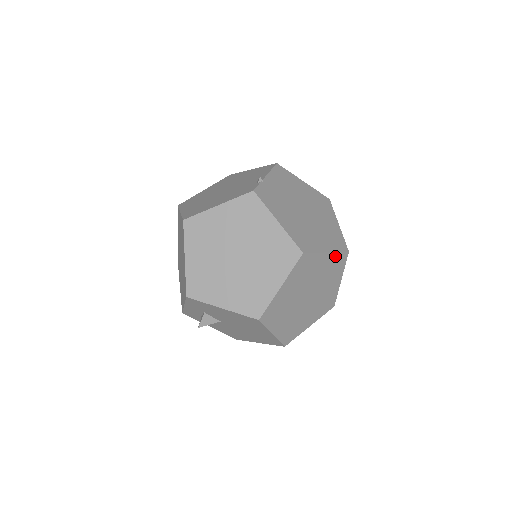
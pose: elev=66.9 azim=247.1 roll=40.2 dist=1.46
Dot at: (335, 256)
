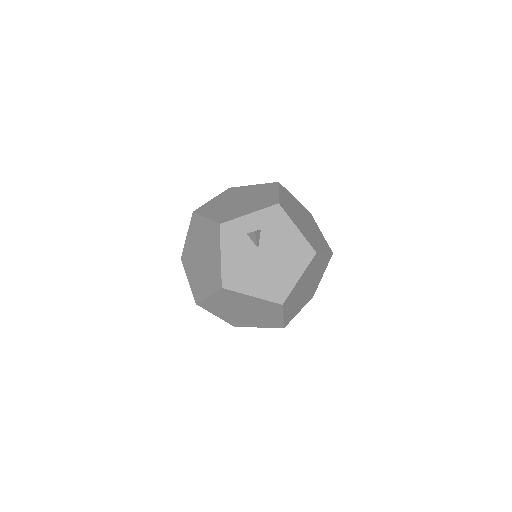
Dot at: (317, 286)
